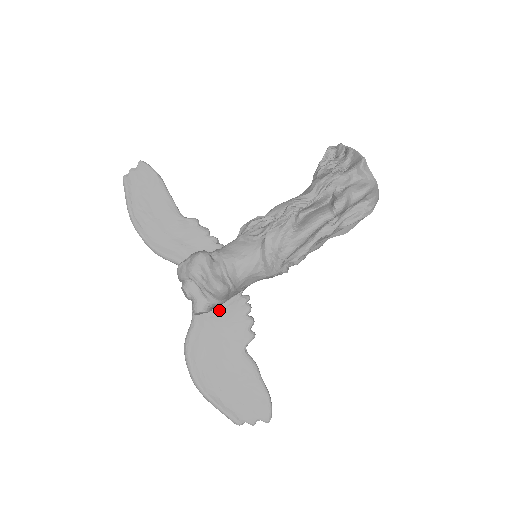
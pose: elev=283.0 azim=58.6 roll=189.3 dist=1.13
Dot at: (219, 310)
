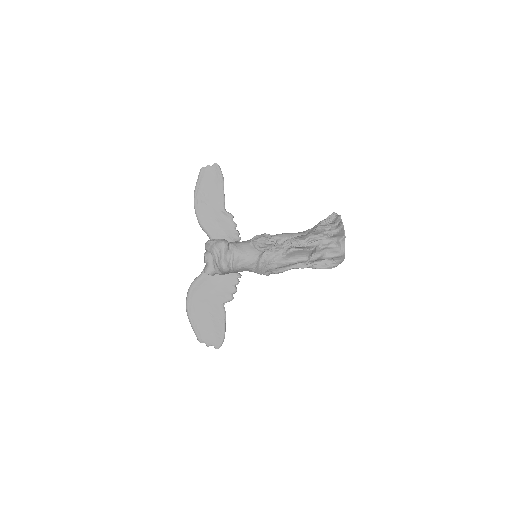
Dot at: (220, 275)
